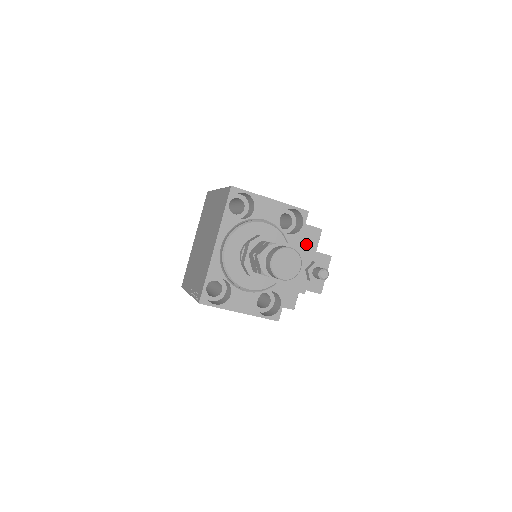
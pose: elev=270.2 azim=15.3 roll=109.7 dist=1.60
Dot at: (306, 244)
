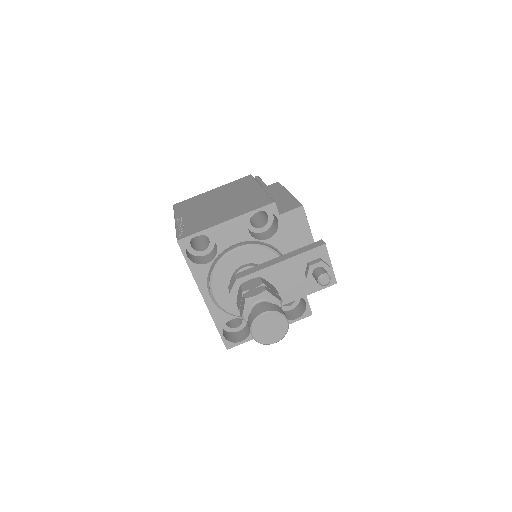
Dot at: (295, 232)
